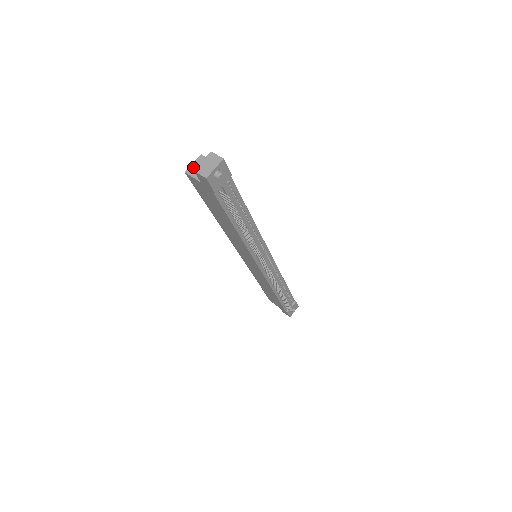
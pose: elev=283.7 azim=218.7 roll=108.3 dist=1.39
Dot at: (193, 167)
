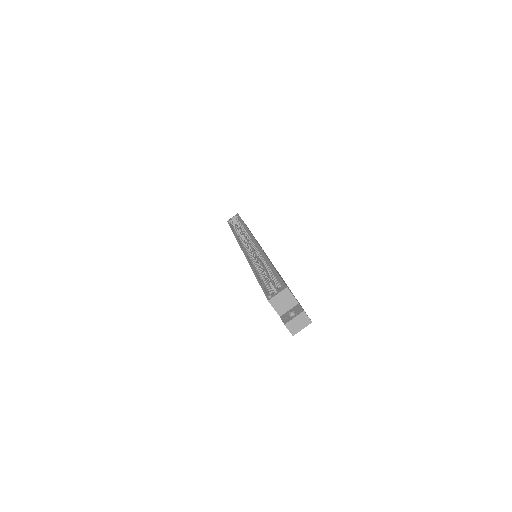
Dot at: (277, 299)
